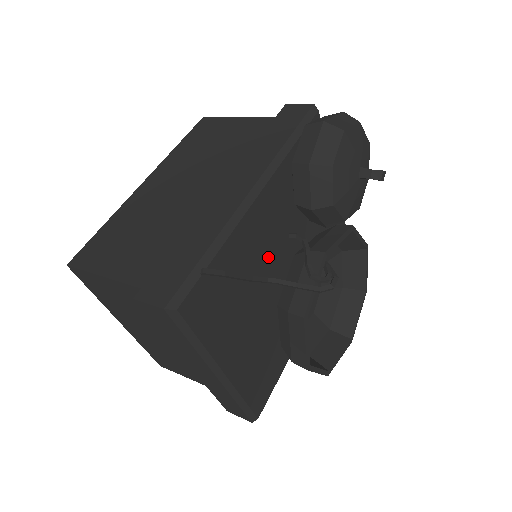
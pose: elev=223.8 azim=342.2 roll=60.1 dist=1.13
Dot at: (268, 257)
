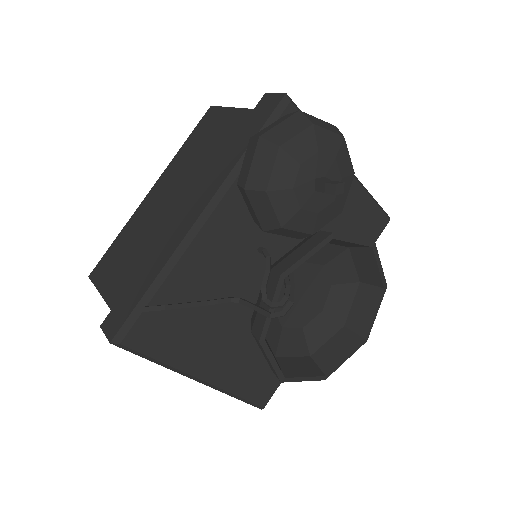
Dot at: (240, 272)
